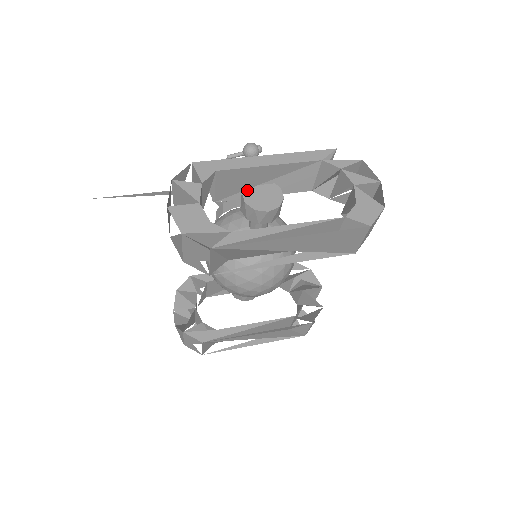
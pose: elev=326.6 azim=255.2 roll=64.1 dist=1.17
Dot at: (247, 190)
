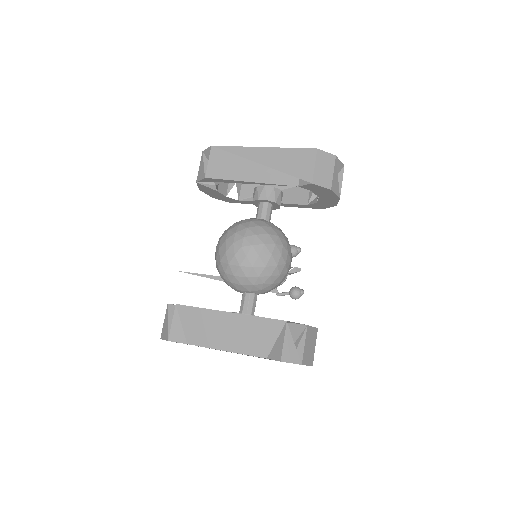
Dot at: occluded
